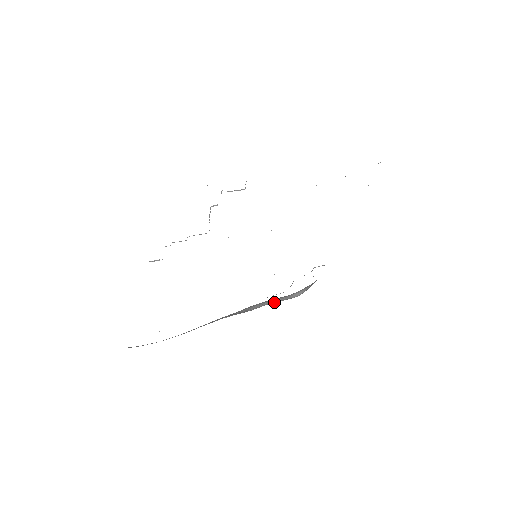
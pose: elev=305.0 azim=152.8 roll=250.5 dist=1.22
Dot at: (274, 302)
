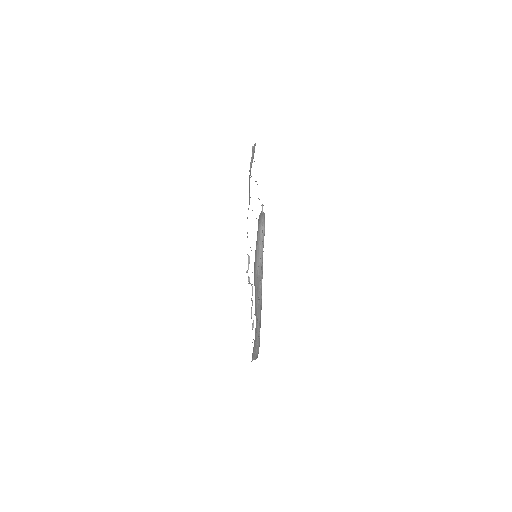
Dot at: occluded
